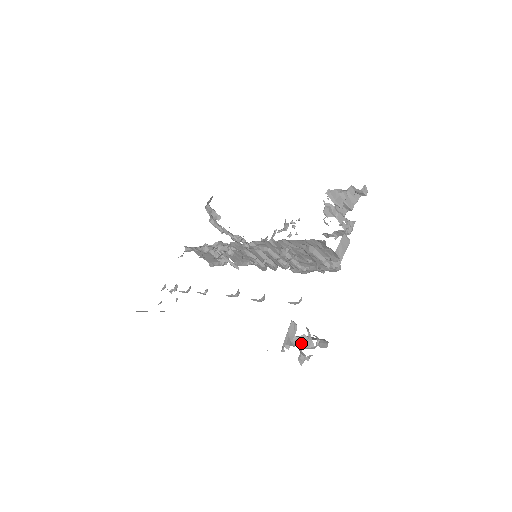
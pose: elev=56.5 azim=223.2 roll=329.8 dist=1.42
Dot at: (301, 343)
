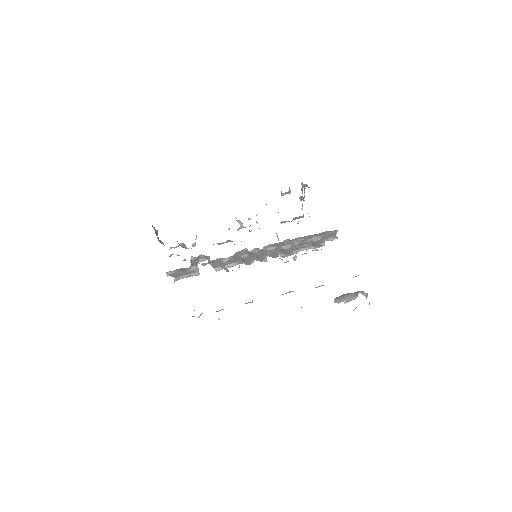
Dot at: occluded
